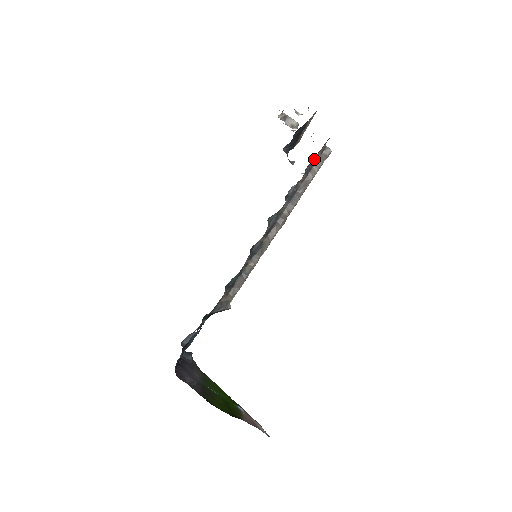
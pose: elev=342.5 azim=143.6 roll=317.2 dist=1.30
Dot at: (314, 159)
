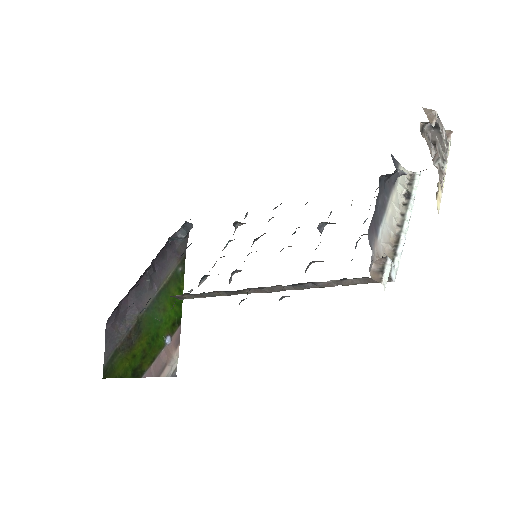
Dot at: occluded
